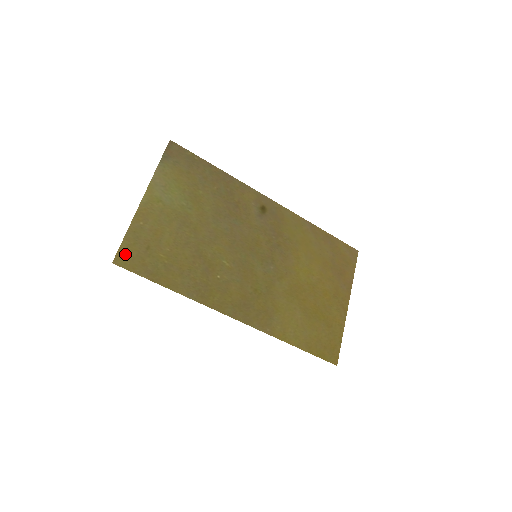
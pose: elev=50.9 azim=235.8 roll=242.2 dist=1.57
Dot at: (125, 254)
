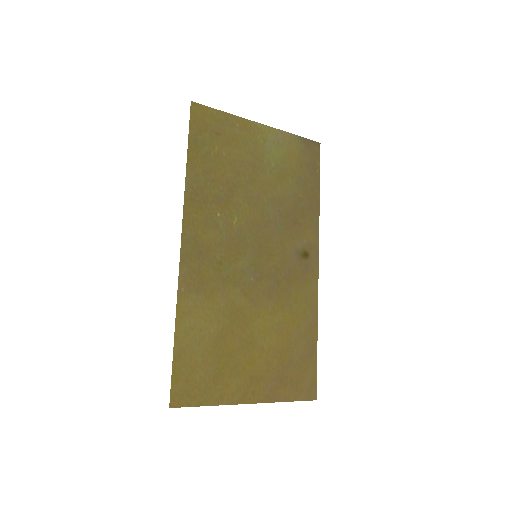
Dot at: (204, 112)
